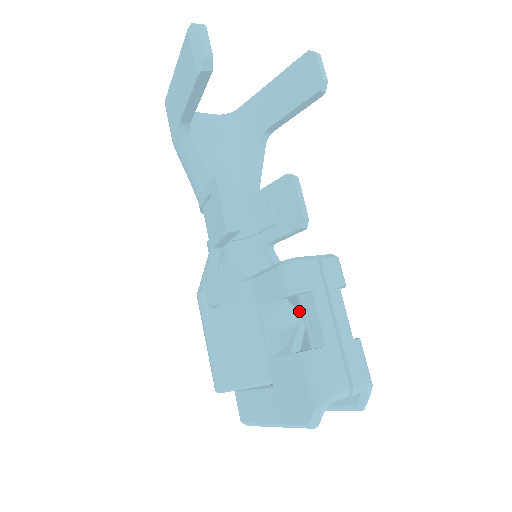
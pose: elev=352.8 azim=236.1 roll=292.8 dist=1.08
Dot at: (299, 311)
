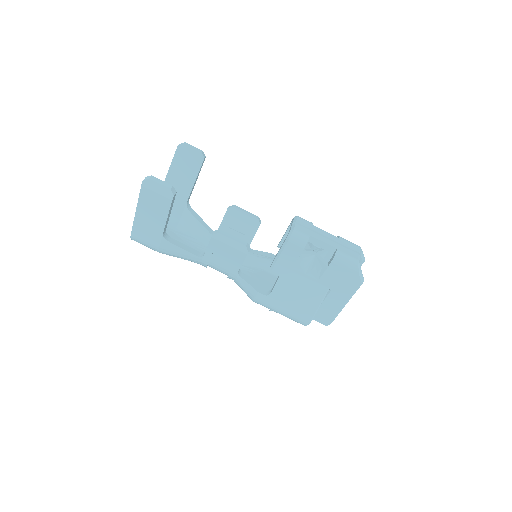
Dot at: occluded
